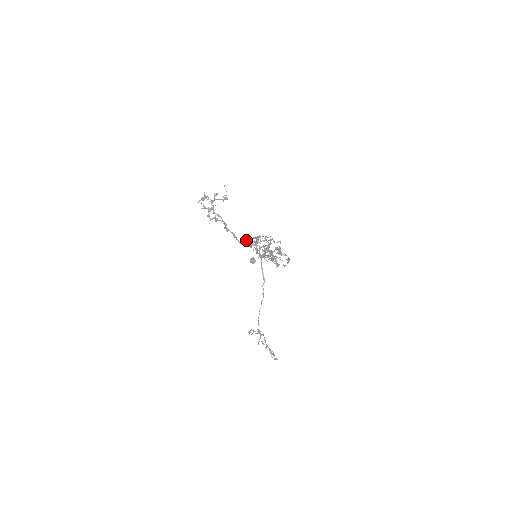
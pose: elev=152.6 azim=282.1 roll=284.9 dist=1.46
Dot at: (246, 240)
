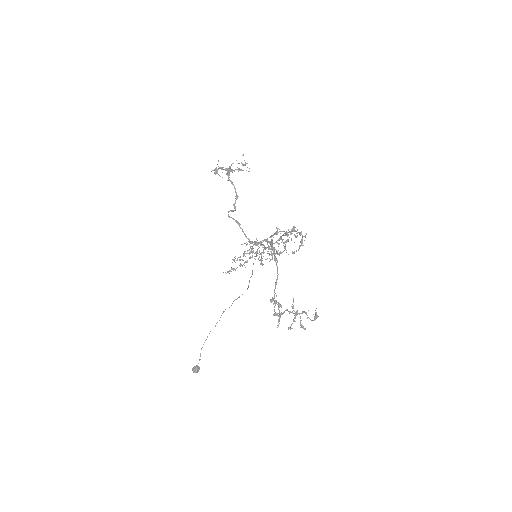
Dot at: occluded
